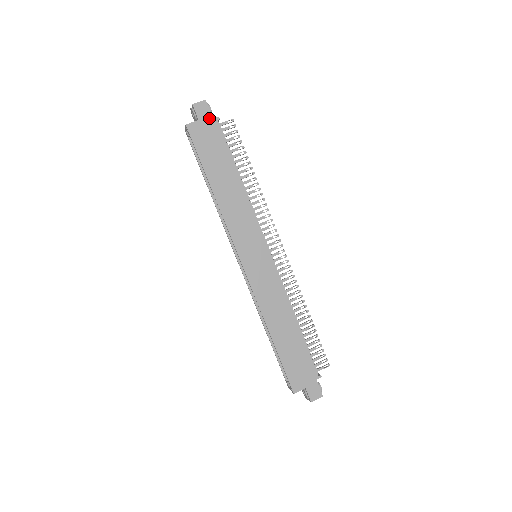
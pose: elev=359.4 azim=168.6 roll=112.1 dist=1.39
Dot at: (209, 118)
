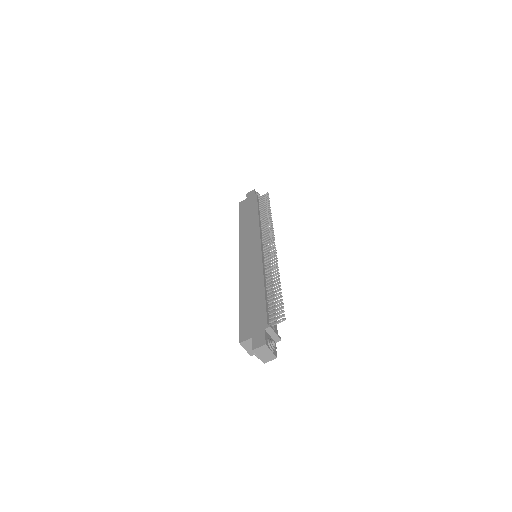
Dot at: (253, 195)
